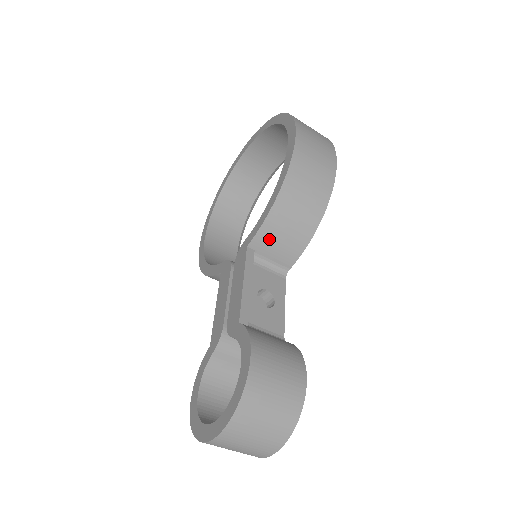
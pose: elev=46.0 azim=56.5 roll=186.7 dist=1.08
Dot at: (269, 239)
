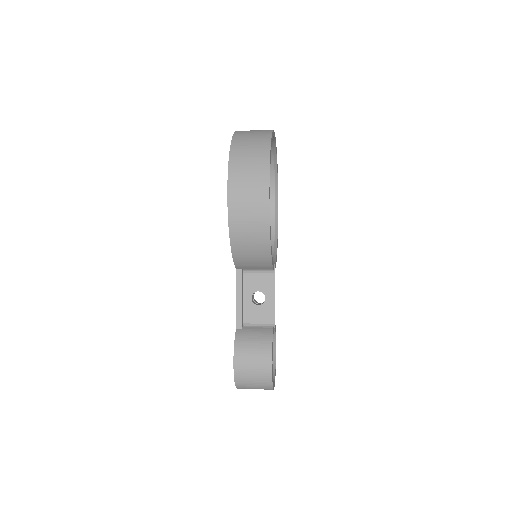
Dot at: (245, 265)
